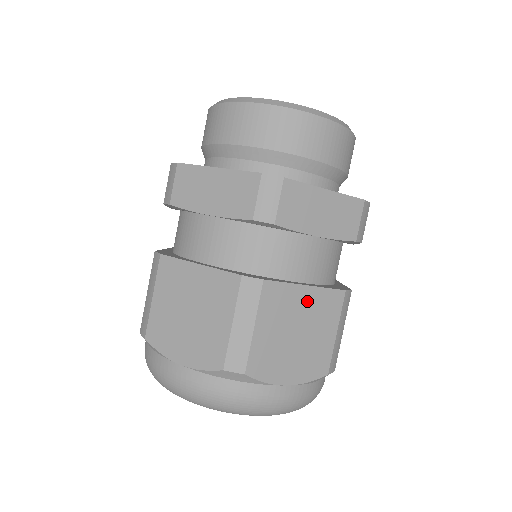
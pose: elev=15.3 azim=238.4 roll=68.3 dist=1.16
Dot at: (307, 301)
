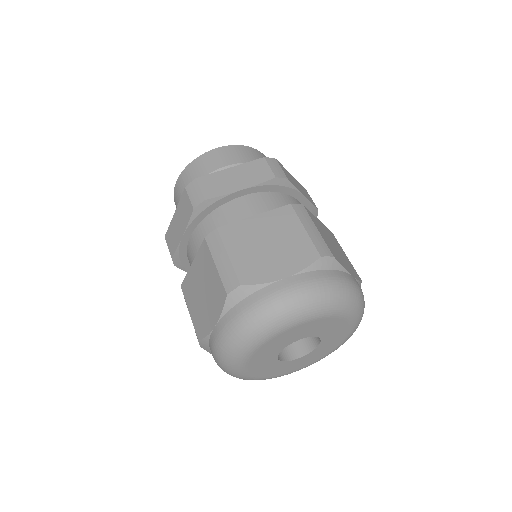
Dot at: (325, 229)
